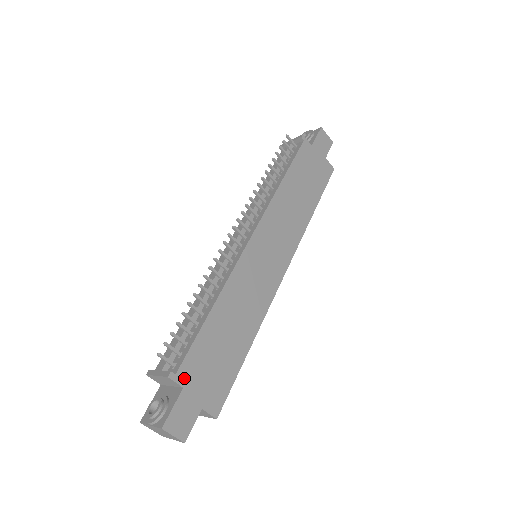
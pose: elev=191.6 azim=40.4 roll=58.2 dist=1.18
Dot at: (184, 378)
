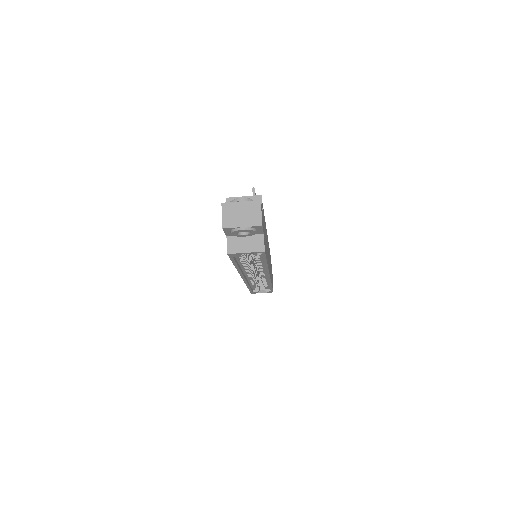
Dot at: occluded
